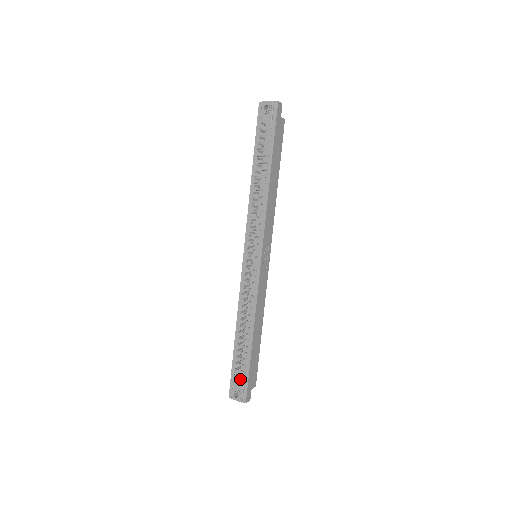
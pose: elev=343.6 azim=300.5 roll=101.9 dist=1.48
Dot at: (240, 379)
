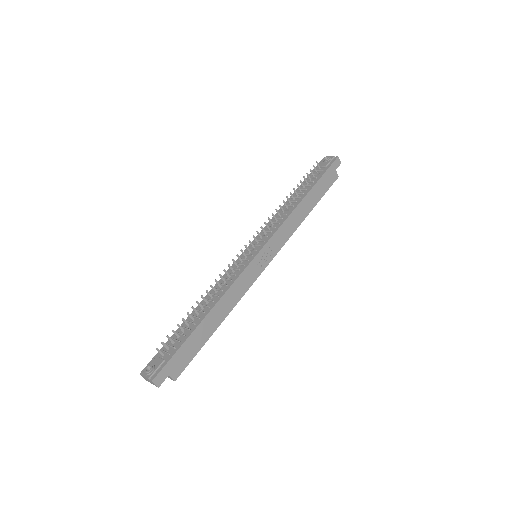
Dot at: (165, 355)
